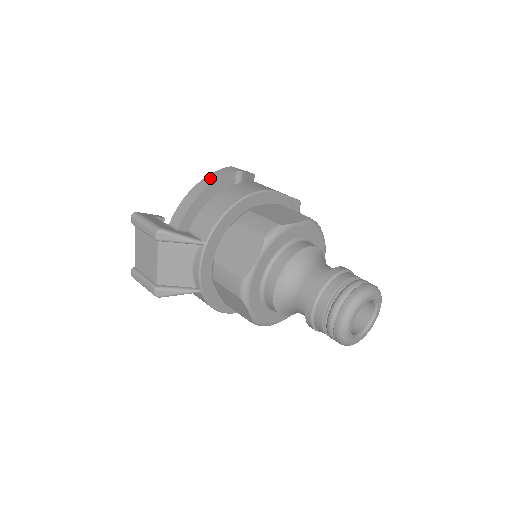
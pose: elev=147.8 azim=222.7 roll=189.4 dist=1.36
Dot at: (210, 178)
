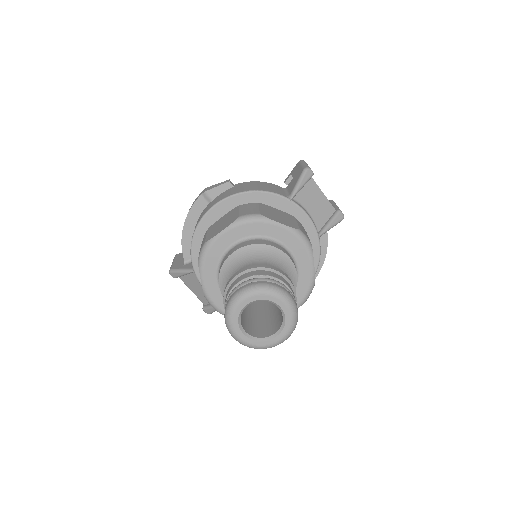
Dot at: occluded
